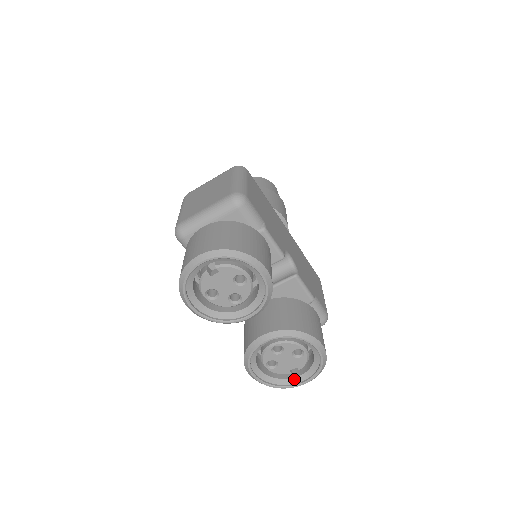
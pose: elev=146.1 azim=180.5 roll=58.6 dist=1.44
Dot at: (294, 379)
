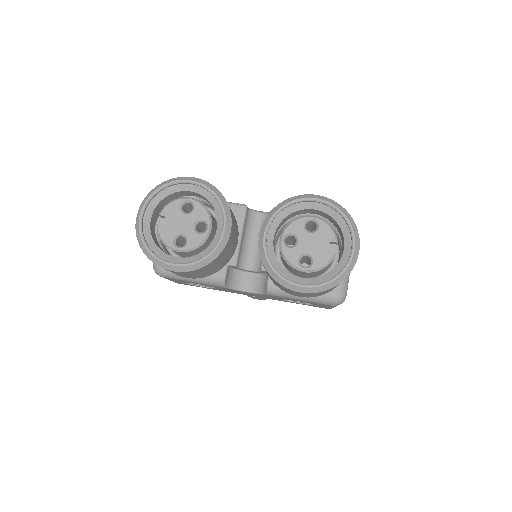
Dot at: (344, 256)
